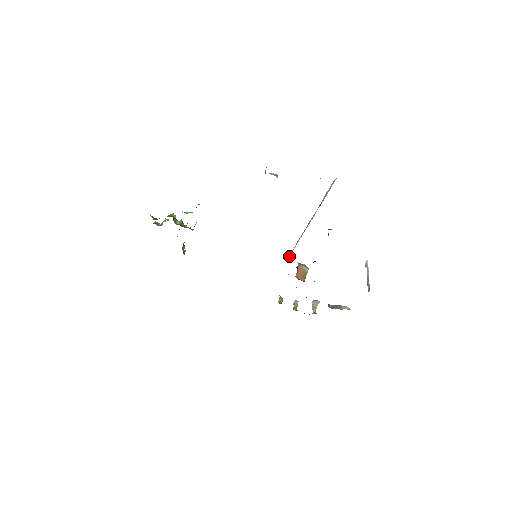
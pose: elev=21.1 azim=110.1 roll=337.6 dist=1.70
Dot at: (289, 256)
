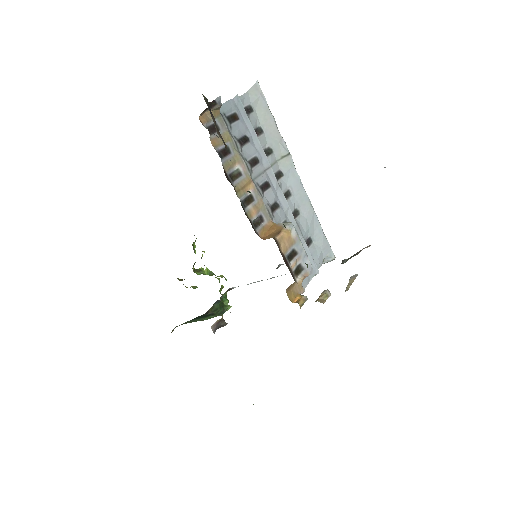
Dot at: (320, 242)
